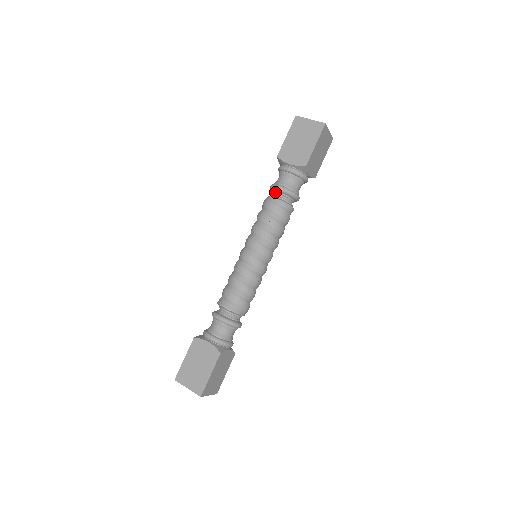
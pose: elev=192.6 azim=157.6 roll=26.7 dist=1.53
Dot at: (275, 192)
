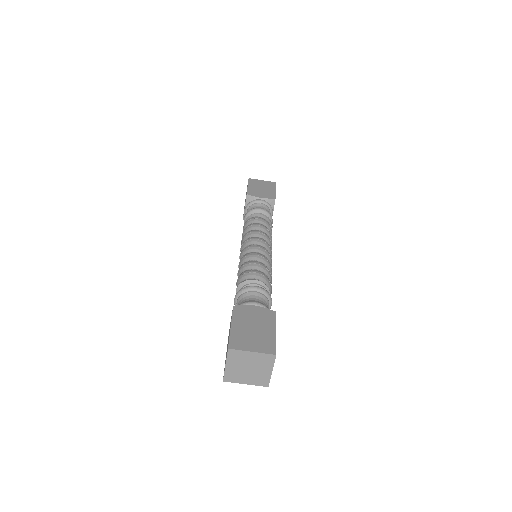
Dot at: occluded
